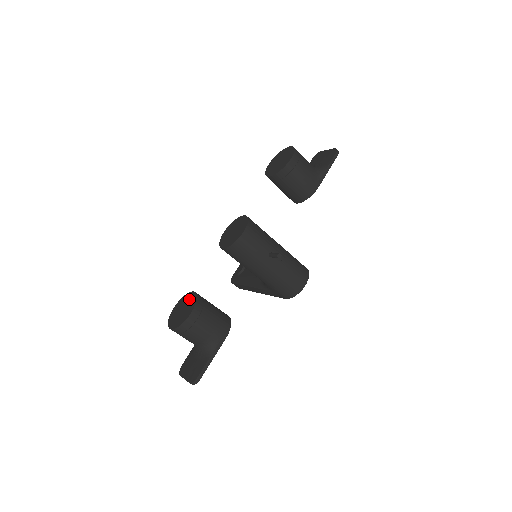
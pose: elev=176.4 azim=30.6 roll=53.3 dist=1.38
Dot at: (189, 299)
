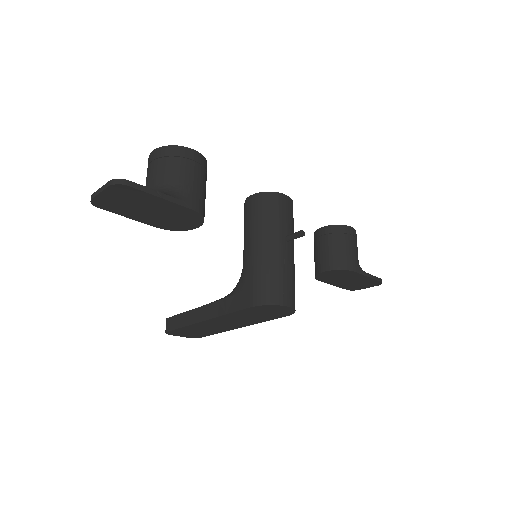
Dot at: occluded
